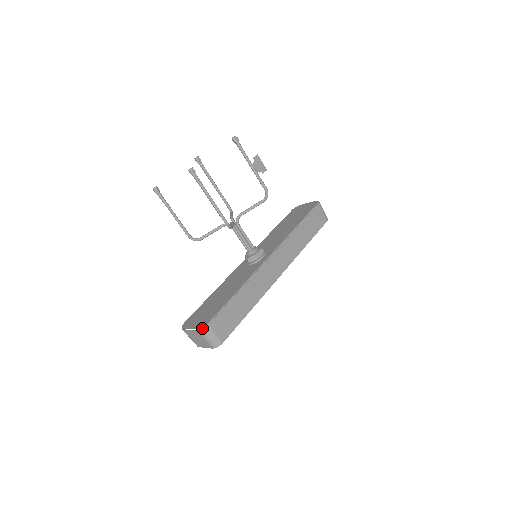
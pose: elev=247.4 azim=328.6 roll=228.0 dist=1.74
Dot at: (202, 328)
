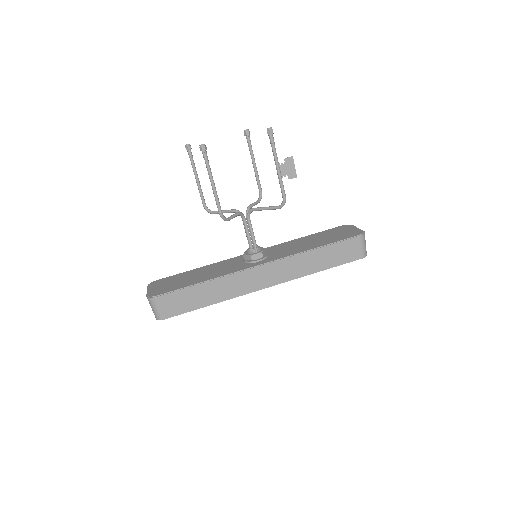
Dot at: (149, 297)
